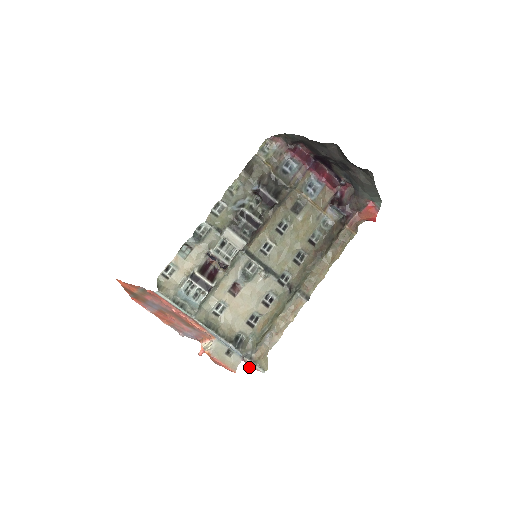
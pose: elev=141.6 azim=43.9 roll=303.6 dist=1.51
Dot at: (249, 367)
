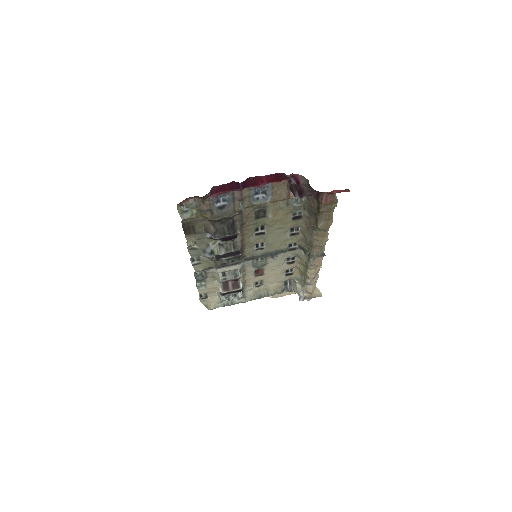
Dot at: occluded
